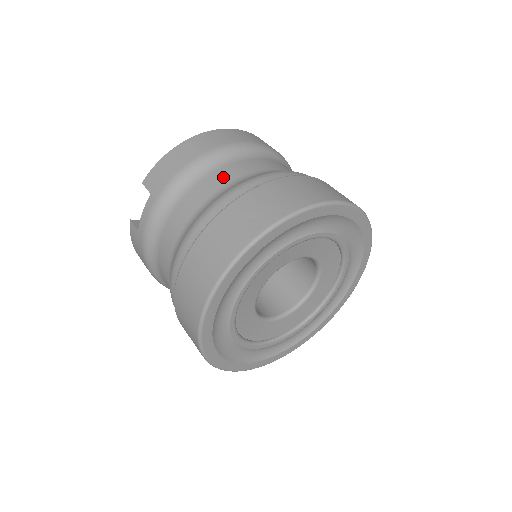
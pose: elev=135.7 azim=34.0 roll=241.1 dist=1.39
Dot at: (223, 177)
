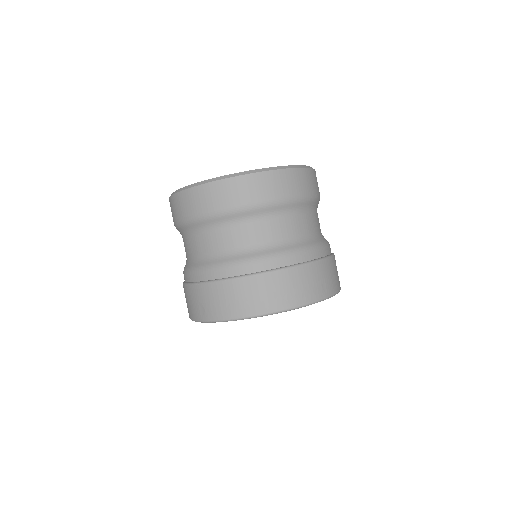
Dot at: (203, 245)
